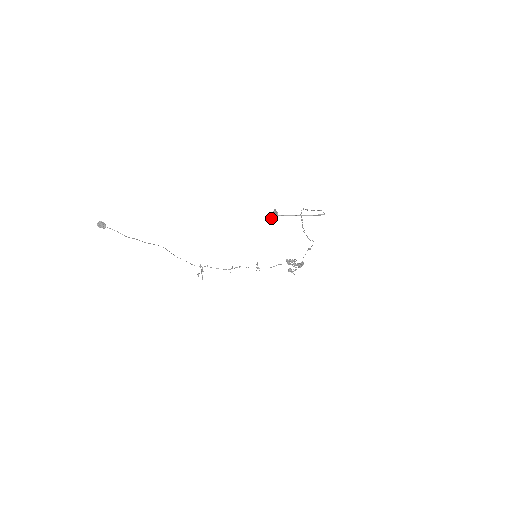
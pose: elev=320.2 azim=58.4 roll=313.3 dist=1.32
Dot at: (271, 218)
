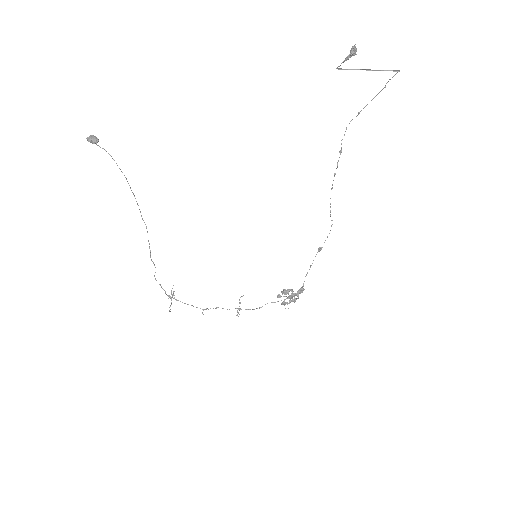
Dot at: (348, 56)
